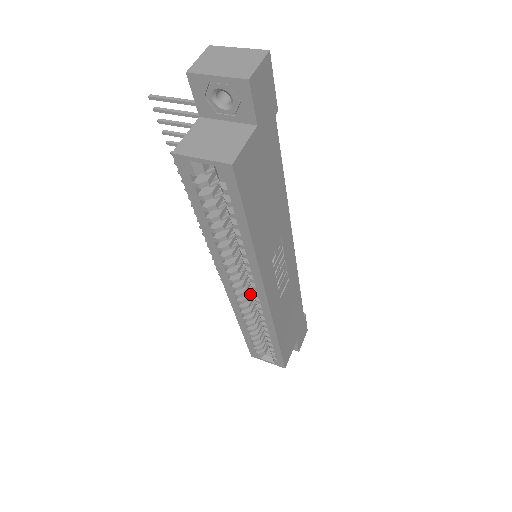
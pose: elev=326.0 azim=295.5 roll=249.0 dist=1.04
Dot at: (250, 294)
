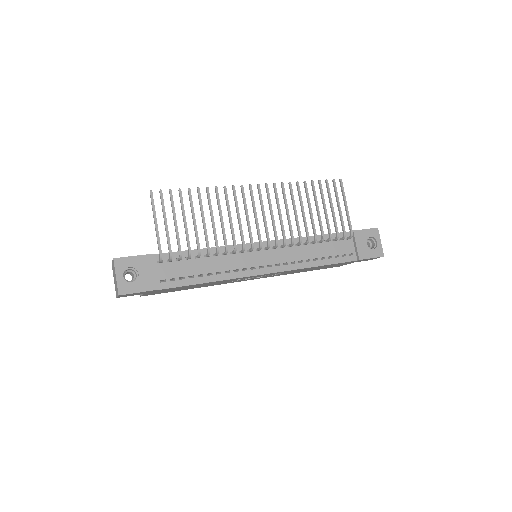
Dot at: occluded
